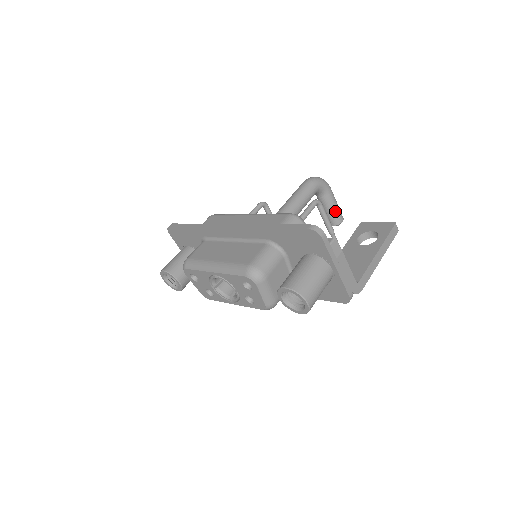
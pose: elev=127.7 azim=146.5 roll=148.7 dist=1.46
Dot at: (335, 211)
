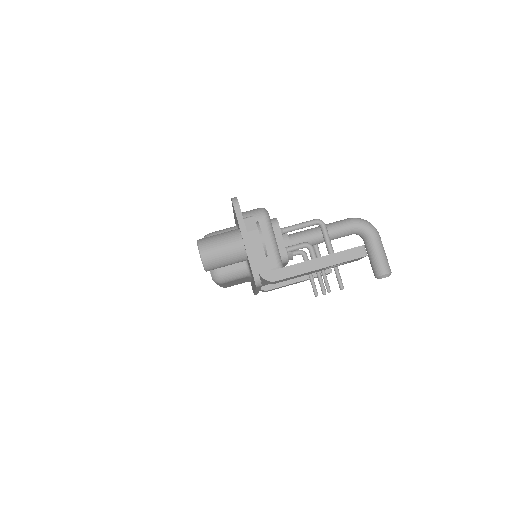
Dot at: (377, 259)
